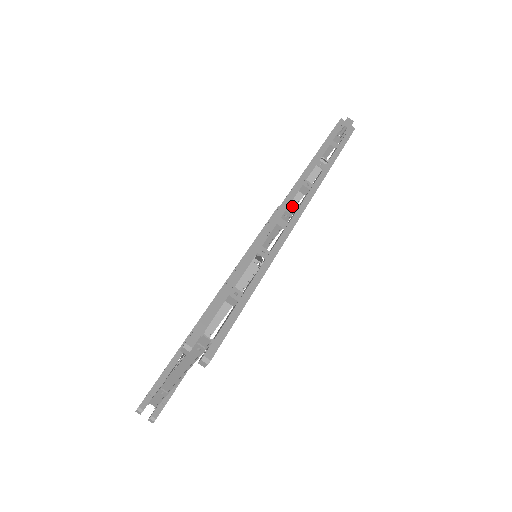
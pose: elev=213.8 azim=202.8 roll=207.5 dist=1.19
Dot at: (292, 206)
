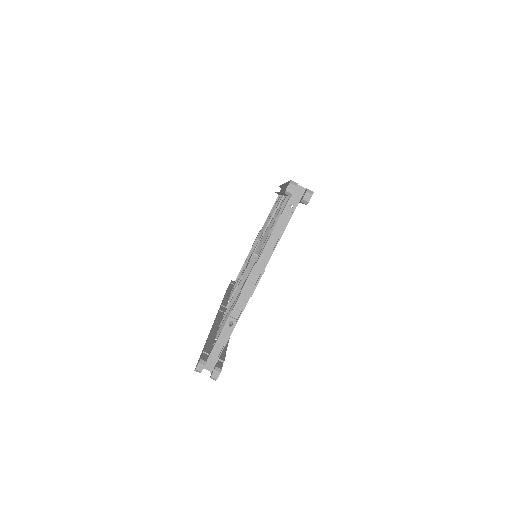
Dot at: occluded
